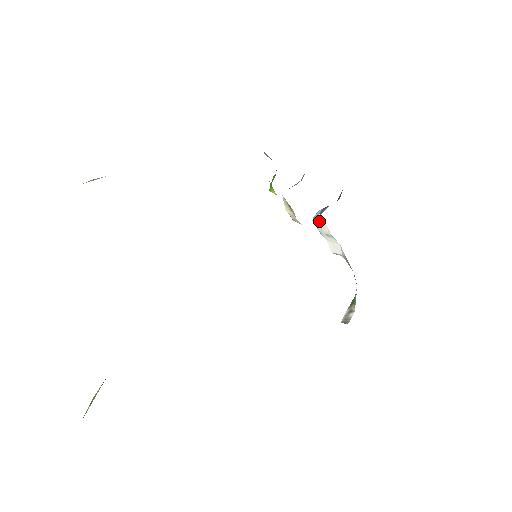
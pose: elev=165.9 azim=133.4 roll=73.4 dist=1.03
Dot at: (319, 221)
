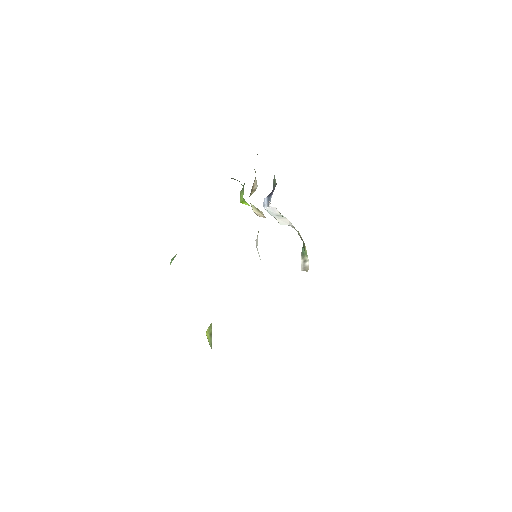
Dot at: (270, 208)
